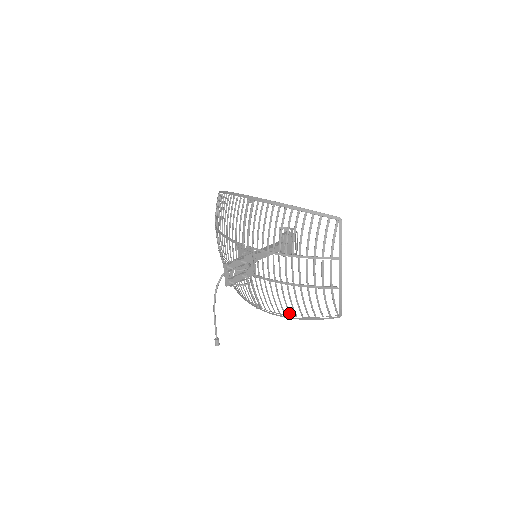
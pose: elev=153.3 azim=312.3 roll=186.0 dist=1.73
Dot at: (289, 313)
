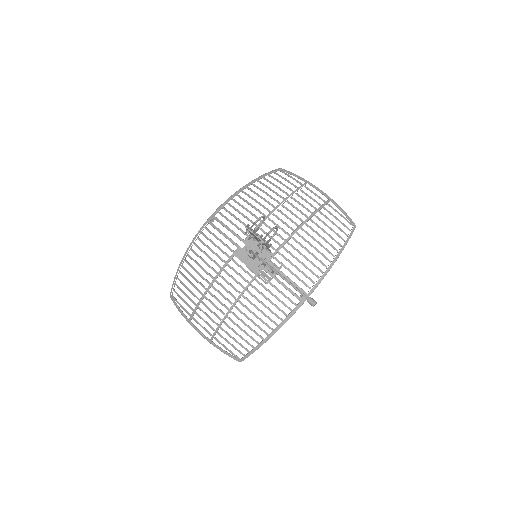
Dot at: occluded
